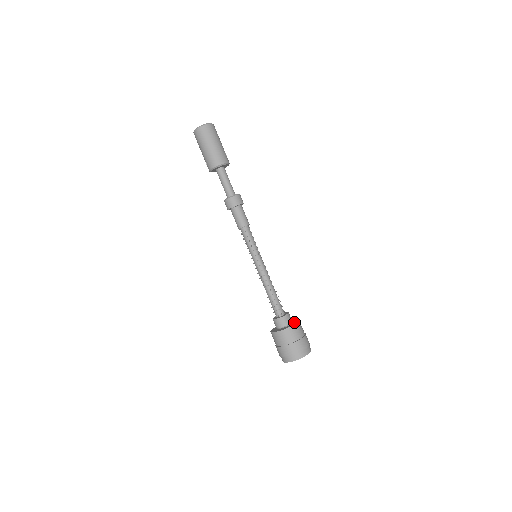
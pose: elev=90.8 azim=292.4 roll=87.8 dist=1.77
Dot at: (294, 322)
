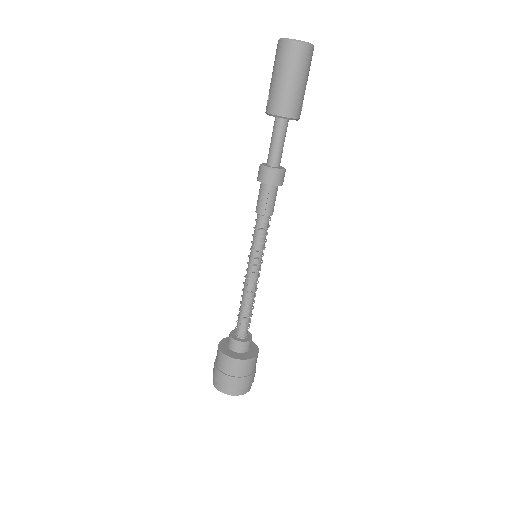
Dot at: (252, 352)
